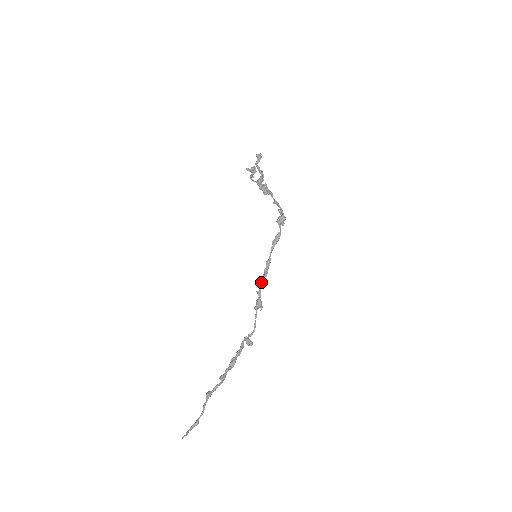
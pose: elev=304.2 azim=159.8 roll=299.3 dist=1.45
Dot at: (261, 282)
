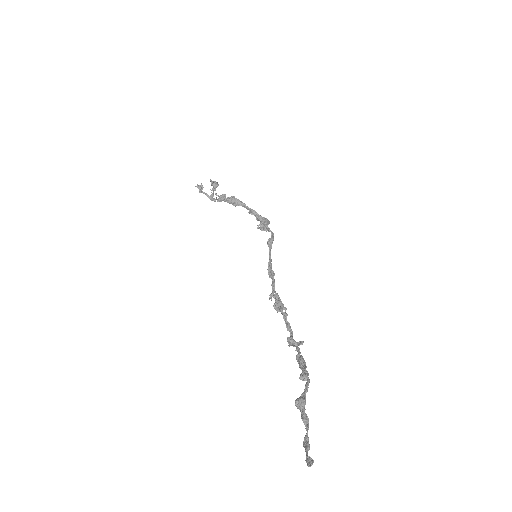
Dot at: (272, 282)
